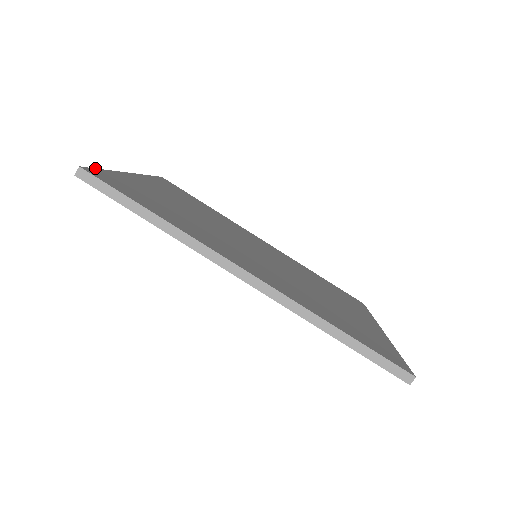
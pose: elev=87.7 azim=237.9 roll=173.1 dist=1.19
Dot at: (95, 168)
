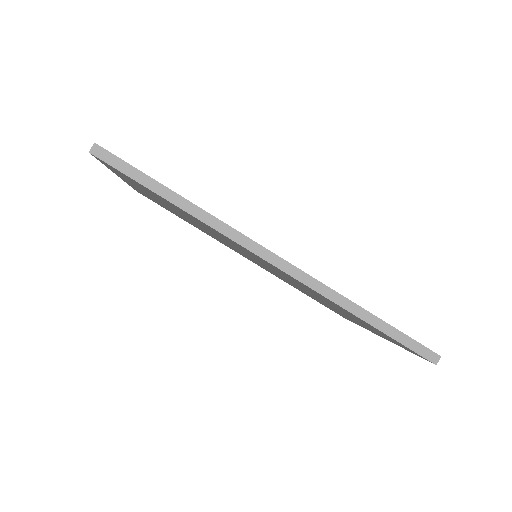
Dot at: occluded
